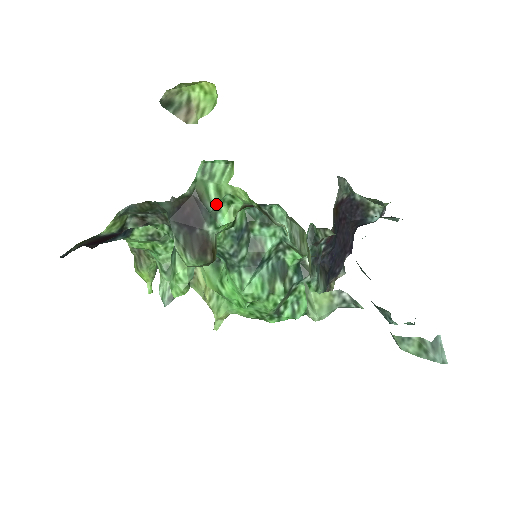
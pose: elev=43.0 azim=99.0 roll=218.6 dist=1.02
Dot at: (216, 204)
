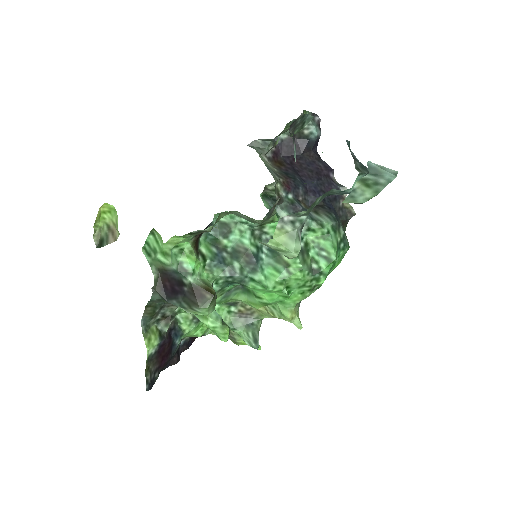
Dot at: (172, 263)
